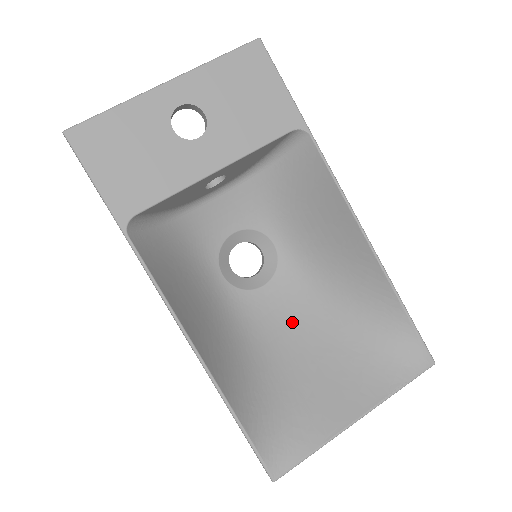
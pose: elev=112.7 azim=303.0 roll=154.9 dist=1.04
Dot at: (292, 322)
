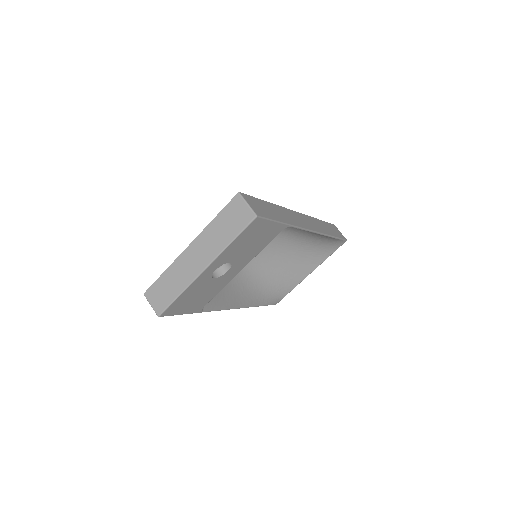
Dot at: (272, 247)
